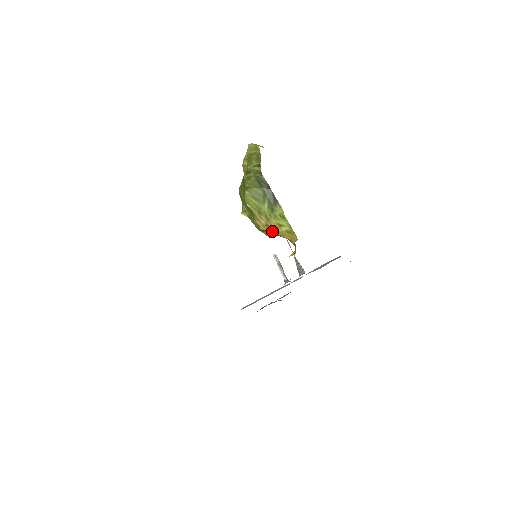
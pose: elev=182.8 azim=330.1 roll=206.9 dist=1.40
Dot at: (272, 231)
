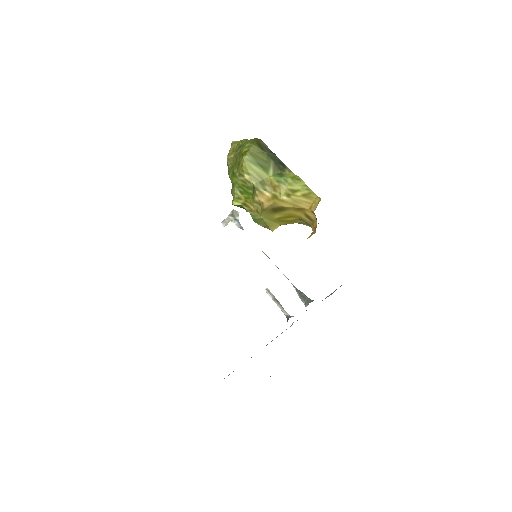
Dot at: (282, 203)
